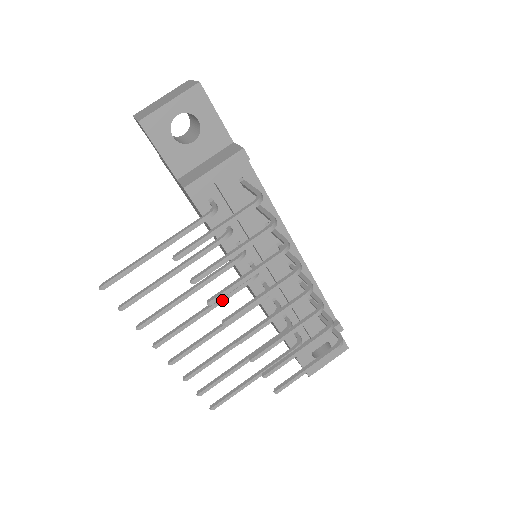
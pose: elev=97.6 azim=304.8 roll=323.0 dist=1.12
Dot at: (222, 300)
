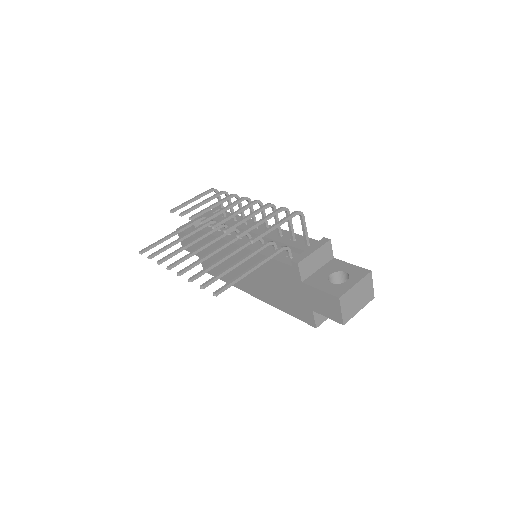
Dot at: (212, 240)
